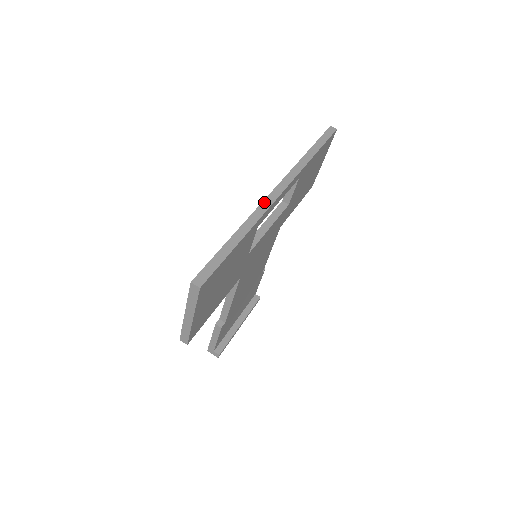
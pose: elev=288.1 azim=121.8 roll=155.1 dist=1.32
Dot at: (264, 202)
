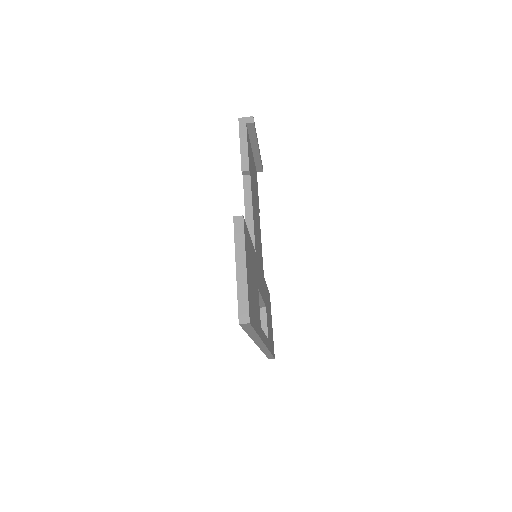
Dot at: (261, 349)
